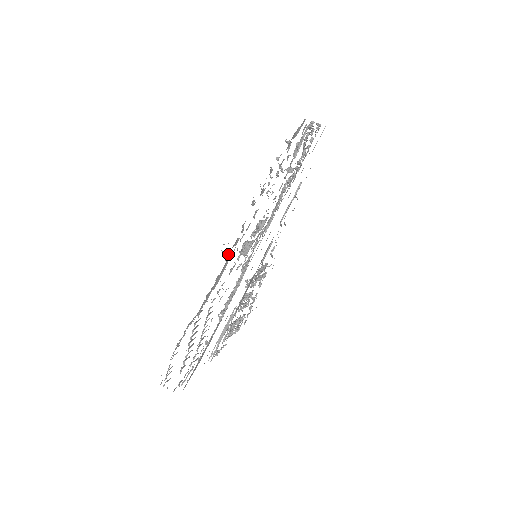
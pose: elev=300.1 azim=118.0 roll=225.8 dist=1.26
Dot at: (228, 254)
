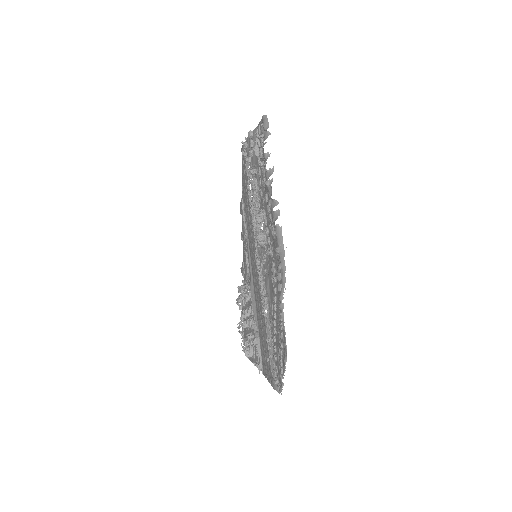
Dot at: (277, 225)
